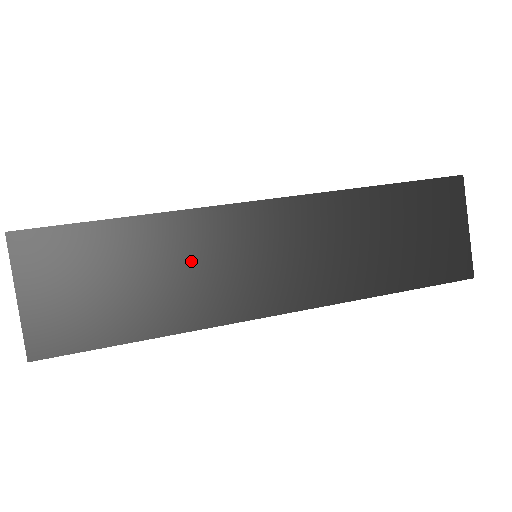
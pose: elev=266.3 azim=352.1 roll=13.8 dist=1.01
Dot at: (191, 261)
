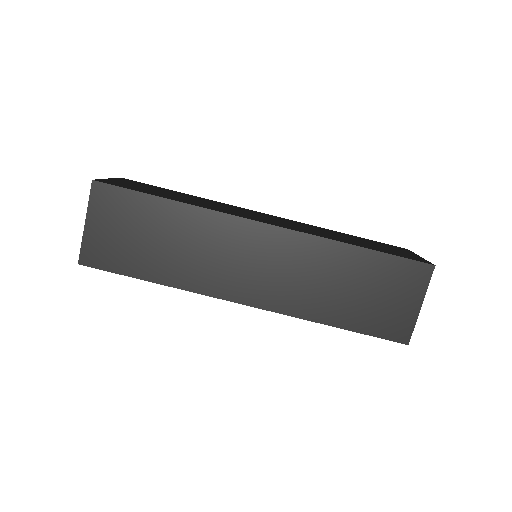
Dot at: (200, 245)
